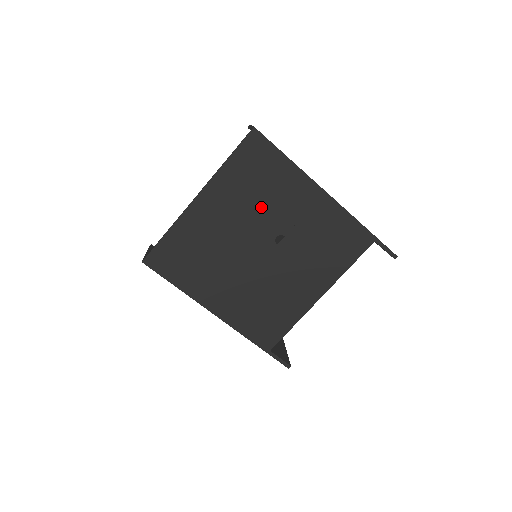
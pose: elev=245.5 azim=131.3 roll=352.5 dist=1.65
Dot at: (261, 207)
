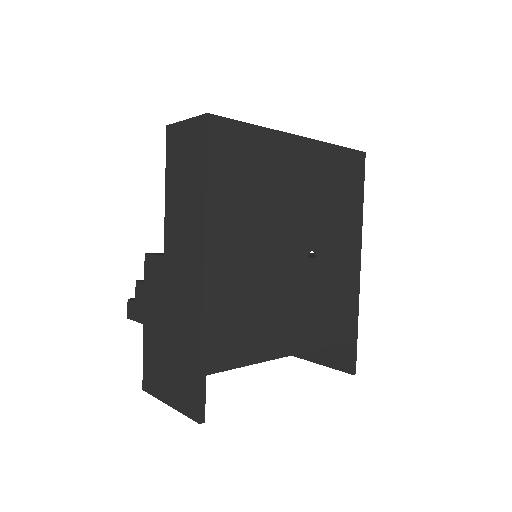
Dot at: (325, 211)
